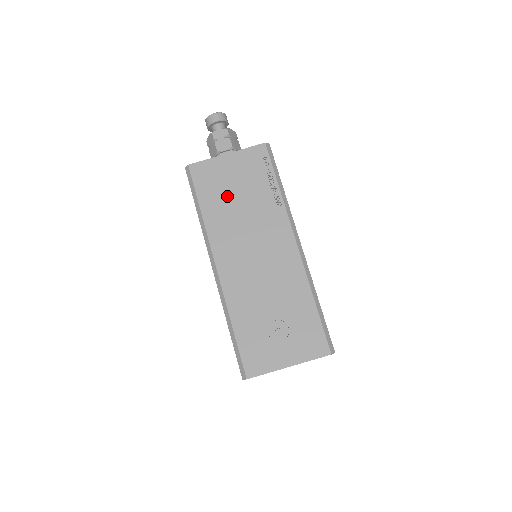
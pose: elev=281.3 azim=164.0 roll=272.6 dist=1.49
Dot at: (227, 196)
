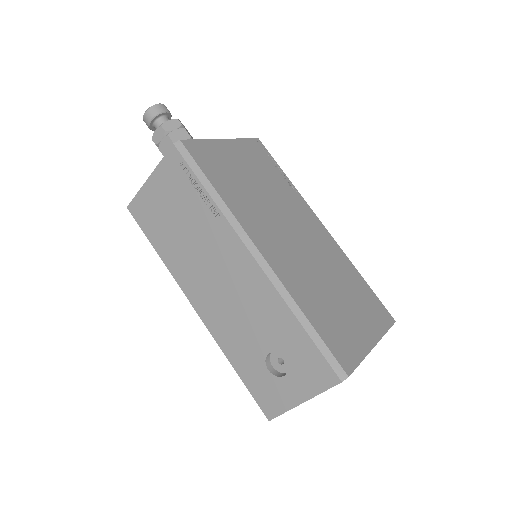
Dot at: (170, 227)
